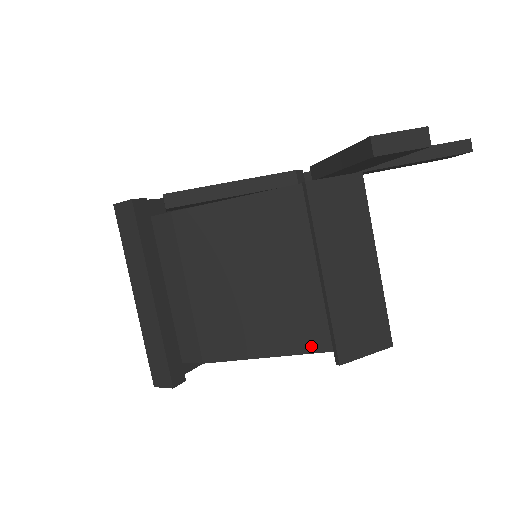
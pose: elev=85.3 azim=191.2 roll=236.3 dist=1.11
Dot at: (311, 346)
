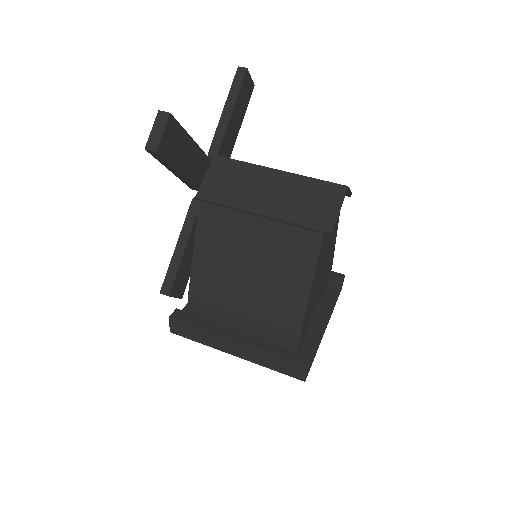
Dot at: (314, 248)
